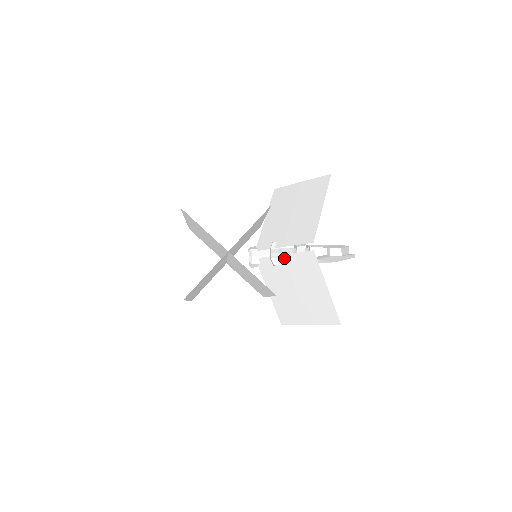
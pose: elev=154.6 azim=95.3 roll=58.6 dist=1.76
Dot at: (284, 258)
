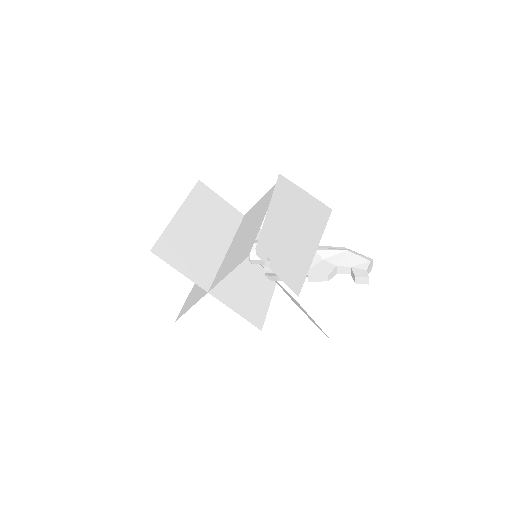
Dot at: occluded
